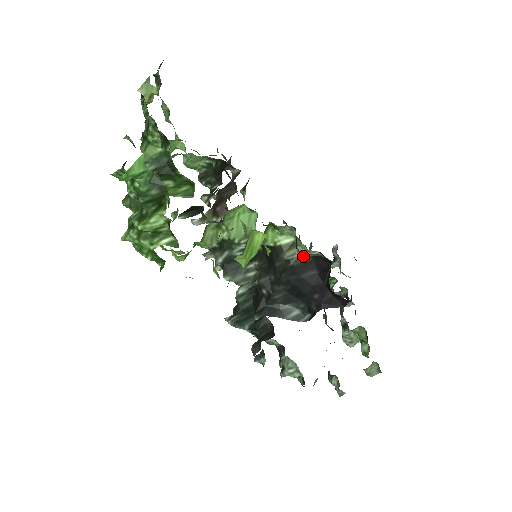
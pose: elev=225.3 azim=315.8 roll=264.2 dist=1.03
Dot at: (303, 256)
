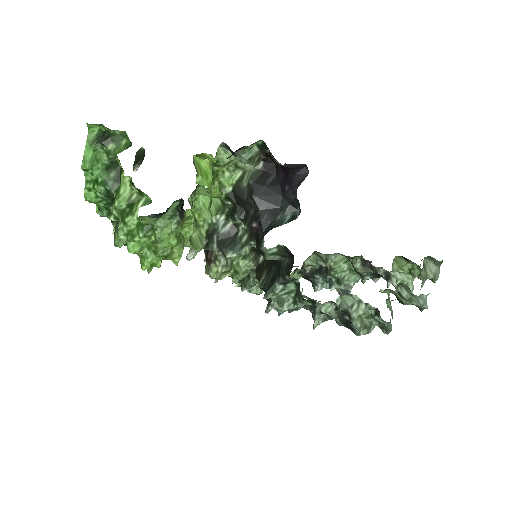
Dot at: (245, 158)
